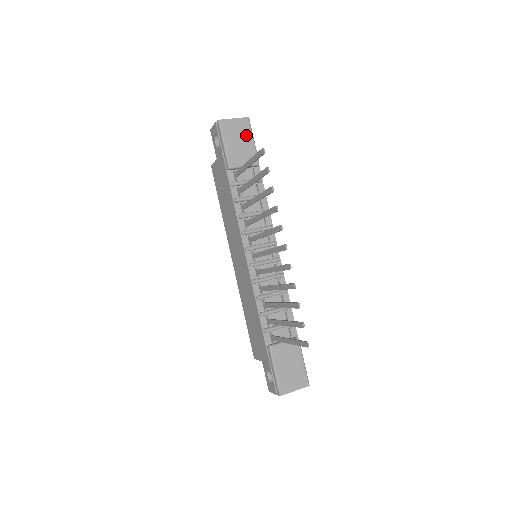
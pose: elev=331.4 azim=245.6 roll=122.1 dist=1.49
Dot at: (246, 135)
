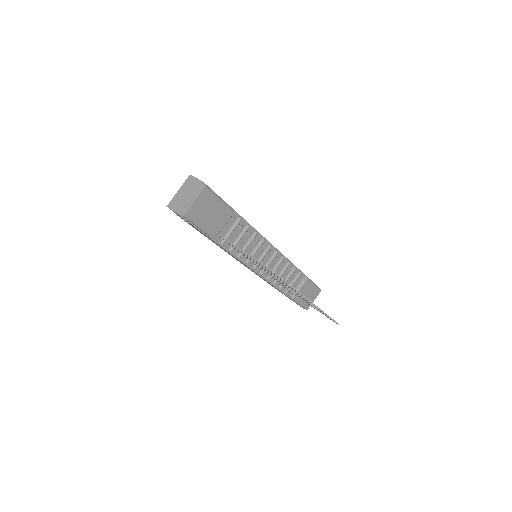
Dot at: (212, 203)
